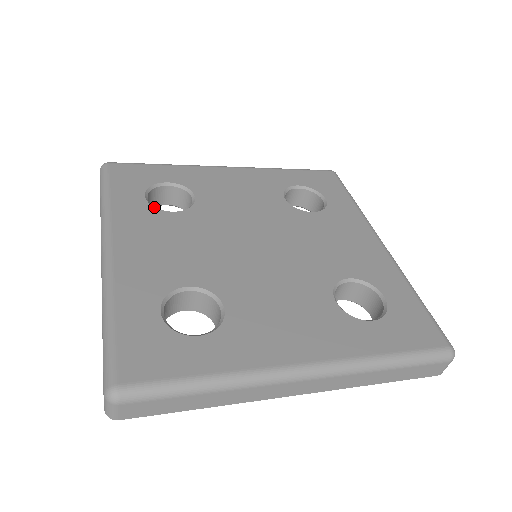
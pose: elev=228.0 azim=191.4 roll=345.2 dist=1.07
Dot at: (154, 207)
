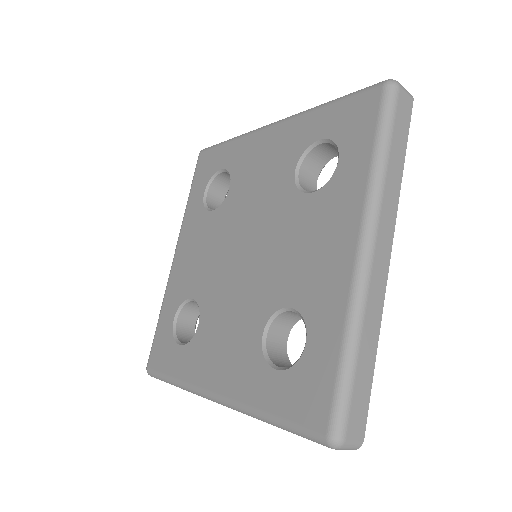
Dot at: (204, 207)
